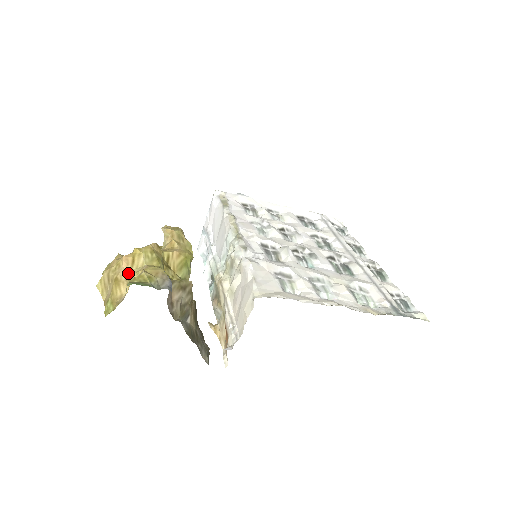
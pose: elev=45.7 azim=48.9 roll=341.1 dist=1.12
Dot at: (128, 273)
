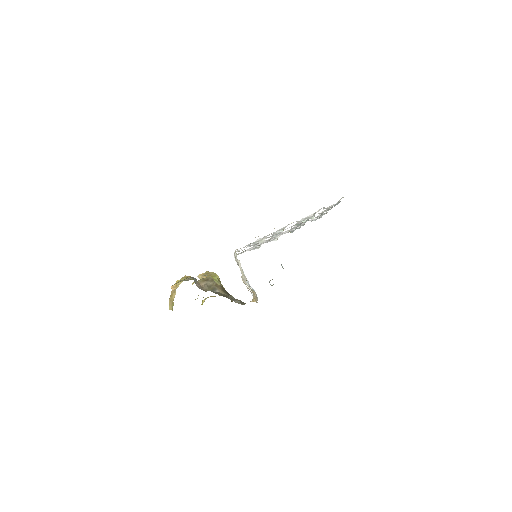
Dot at: (175, 290)
